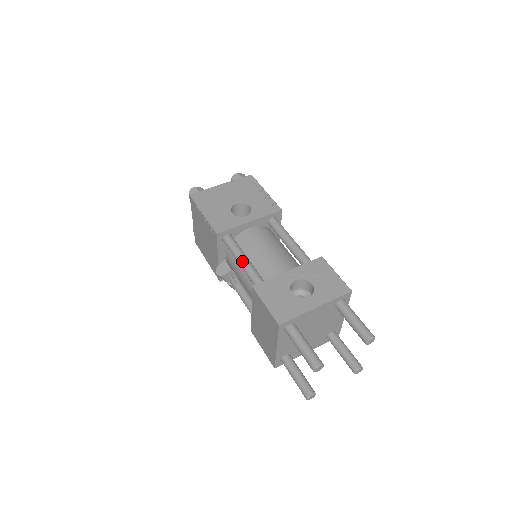
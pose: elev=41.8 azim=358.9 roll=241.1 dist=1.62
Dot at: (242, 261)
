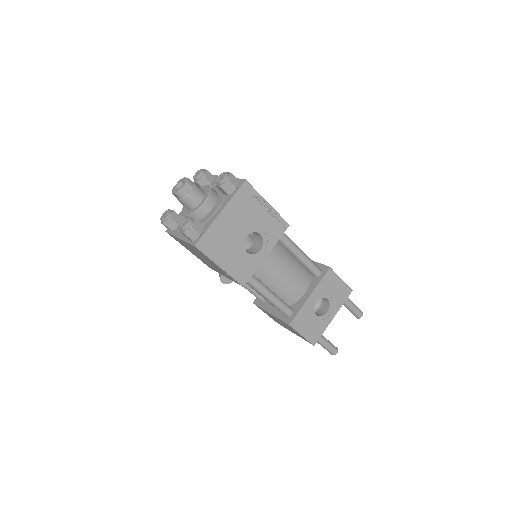
Dot at: (269, 298)
